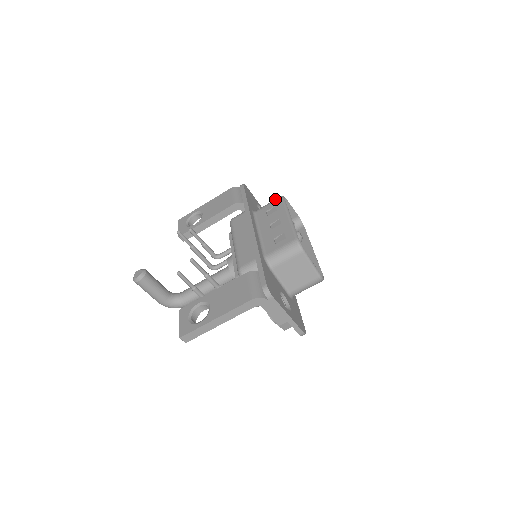
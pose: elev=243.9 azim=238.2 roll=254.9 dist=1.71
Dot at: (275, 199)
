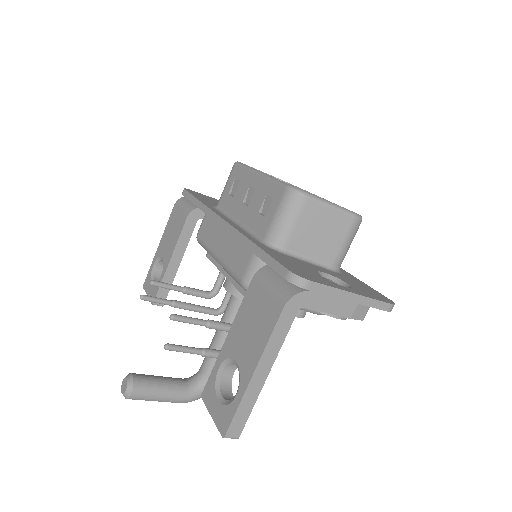
Dot at: occluded
